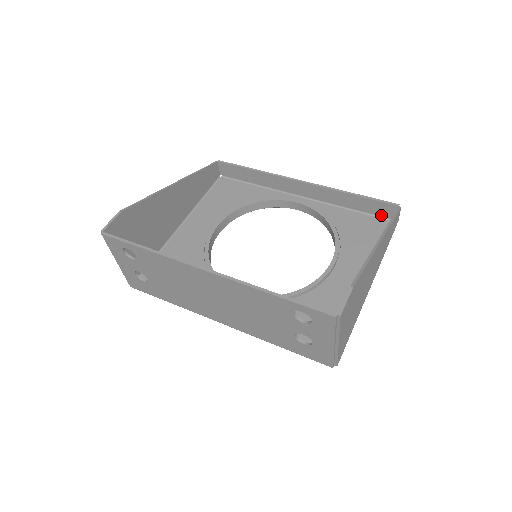
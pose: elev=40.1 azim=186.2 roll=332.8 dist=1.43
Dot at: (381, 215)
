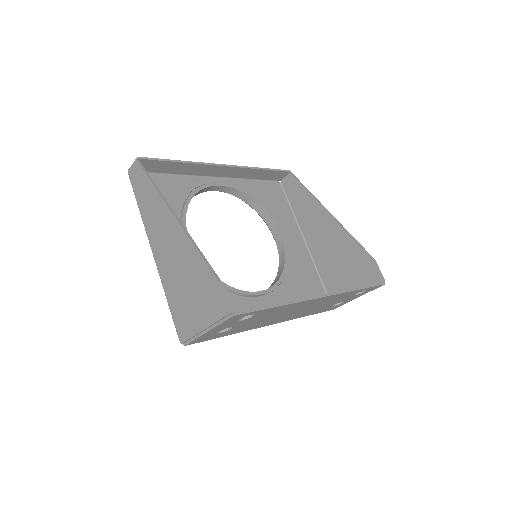
Dot at: (273, 179)
